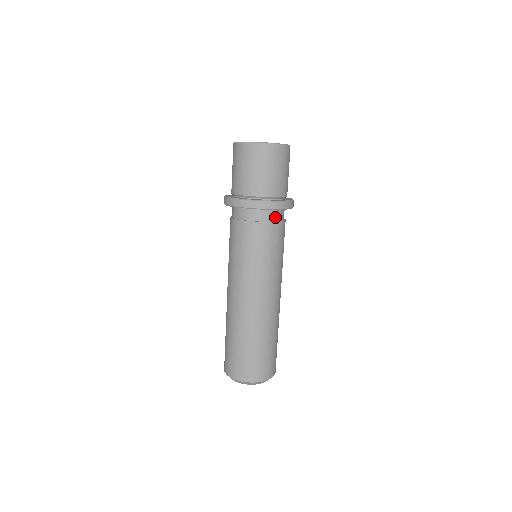
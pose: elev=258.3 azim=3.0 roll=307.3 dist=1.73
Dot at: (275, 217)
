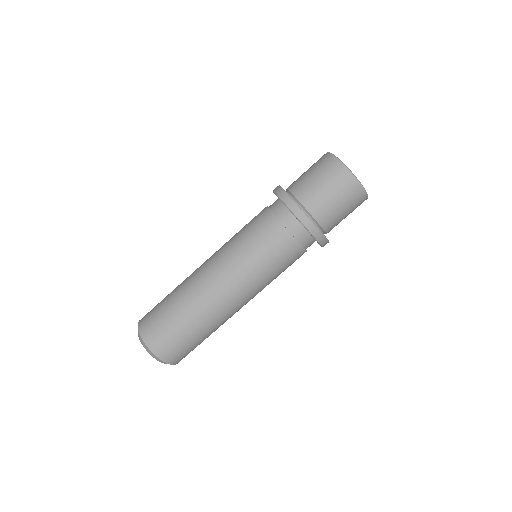
Dot at: (305, 241)
